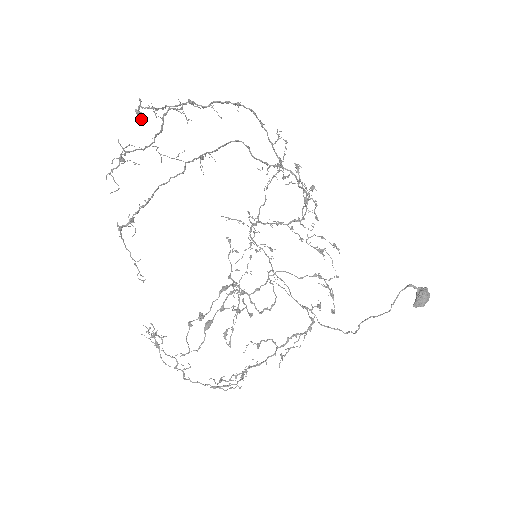
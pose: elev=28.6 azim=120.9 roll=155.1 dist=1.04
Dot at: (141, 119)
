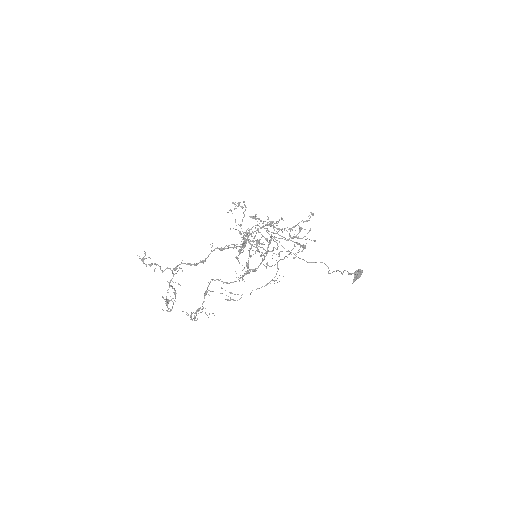
Dot at: (145, 254)
